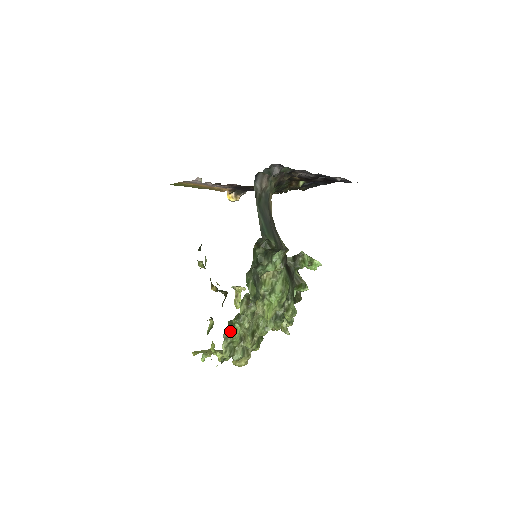
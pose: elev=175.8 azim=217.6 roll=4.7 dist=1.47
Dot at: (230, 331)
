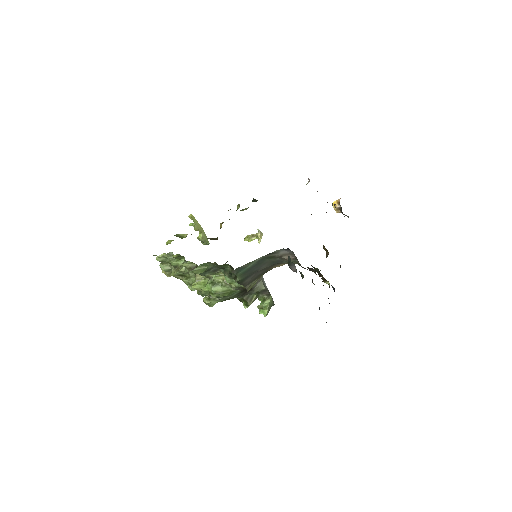
Dot at: (174, 257)
